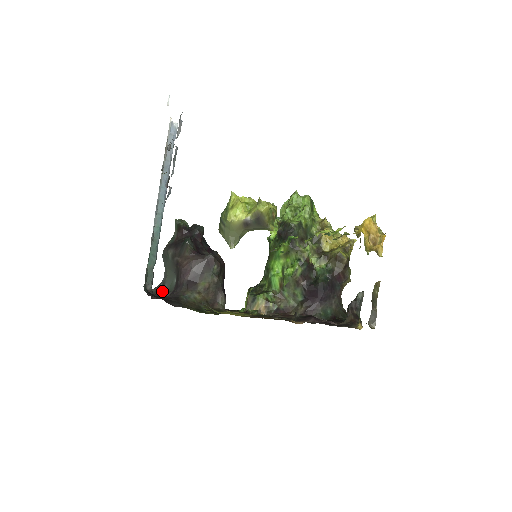
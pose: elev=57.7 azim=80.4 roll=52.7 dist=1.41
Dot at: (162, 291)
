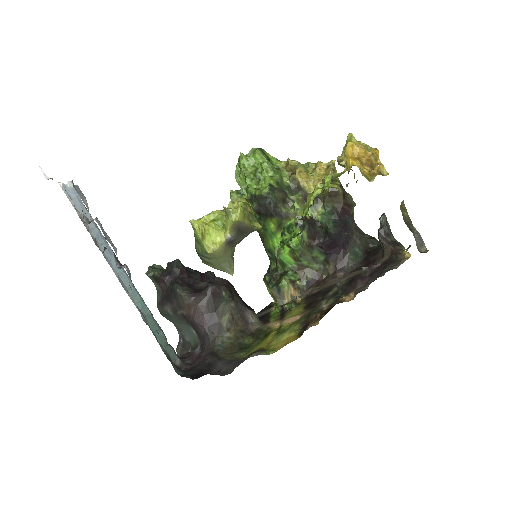
Dot at: (188, 347)
